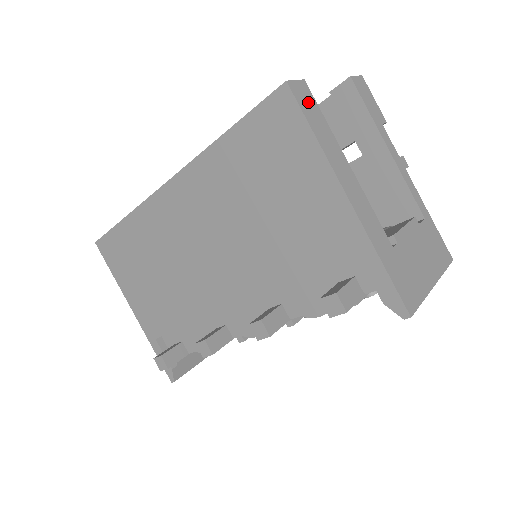
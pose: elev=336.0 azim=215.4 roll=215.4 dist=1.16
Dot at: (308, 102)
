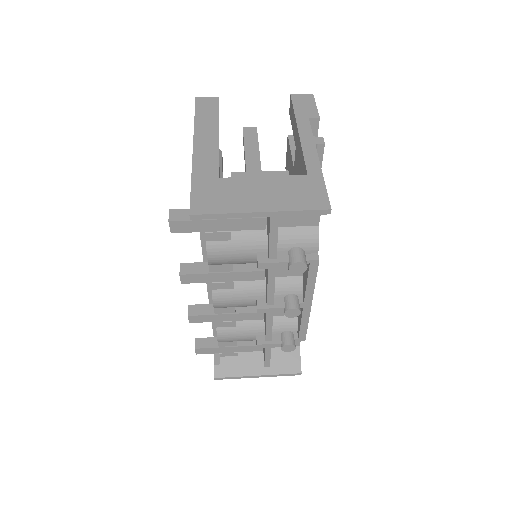
Dot at: (208, 105)
